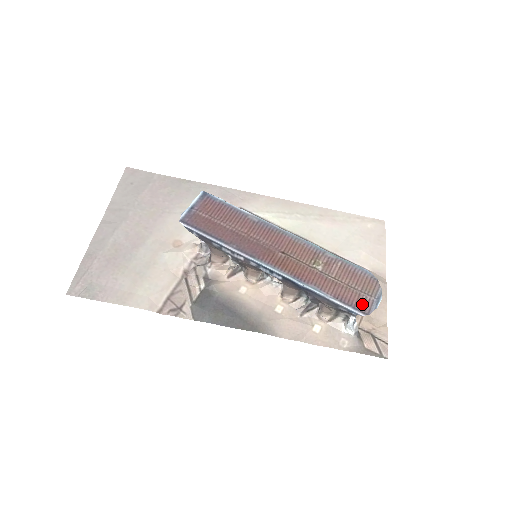
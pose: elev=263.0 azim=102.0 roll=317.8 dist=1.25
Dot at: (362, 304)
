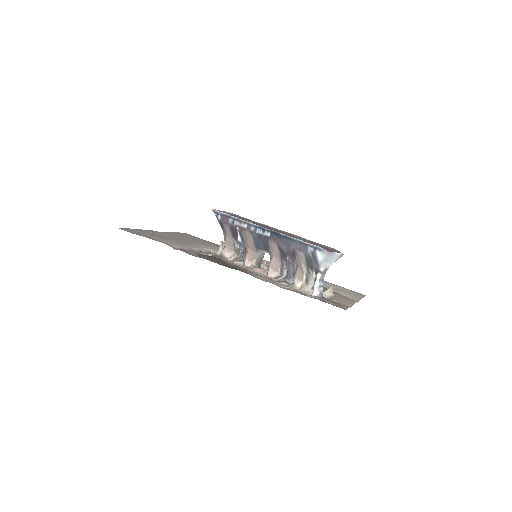
Dot at: occluded
